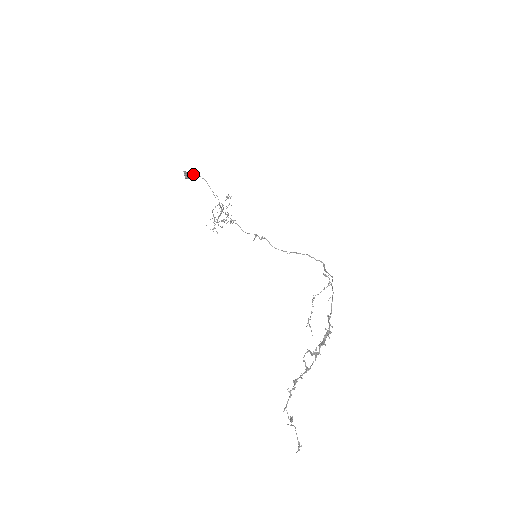
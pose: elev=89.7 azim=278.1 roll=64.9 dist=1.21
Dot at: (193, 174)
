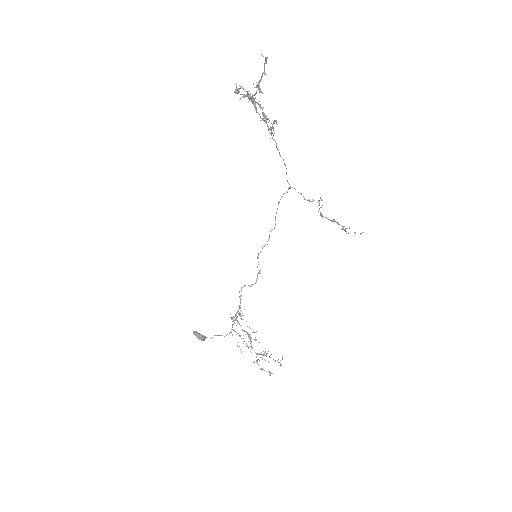
Dot at: occluded
